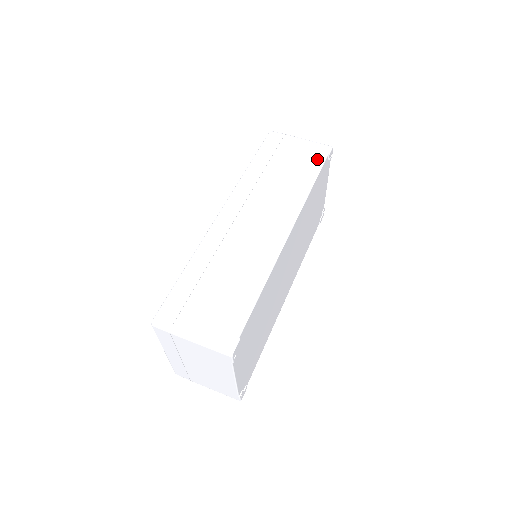
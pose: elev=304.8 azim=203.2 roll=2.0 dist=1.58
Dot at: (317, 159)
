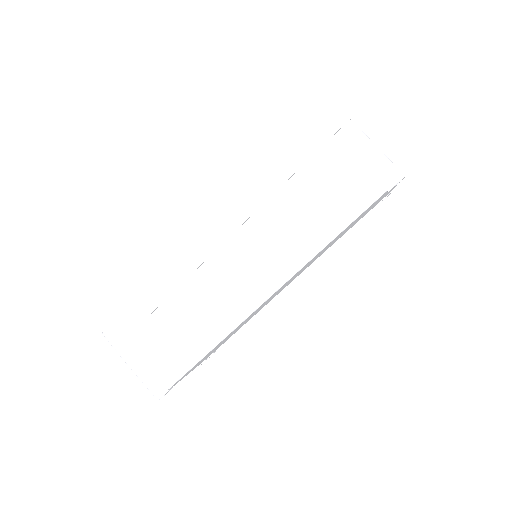
Dot at: (366, 194)
